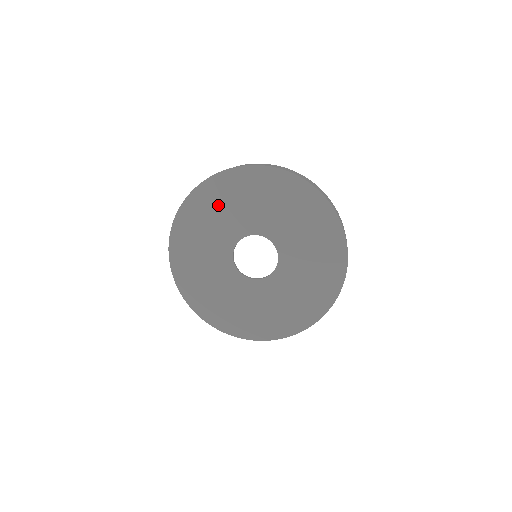
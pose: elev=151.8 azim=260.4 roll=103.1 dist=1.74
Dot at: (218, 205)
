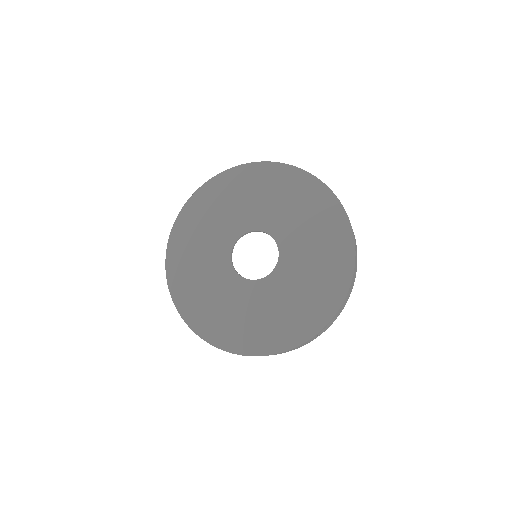
Dot at: (264, 189)
